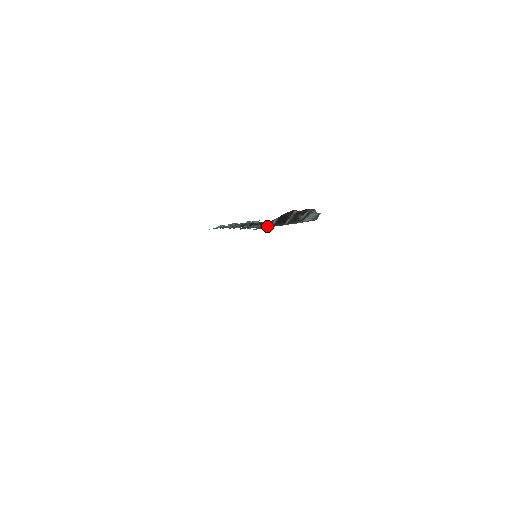
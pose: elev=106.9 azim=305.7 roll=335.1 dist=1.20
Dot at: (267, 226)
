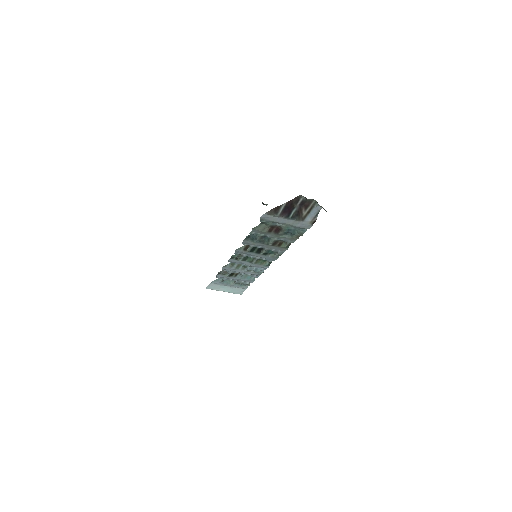
Dot at: (275, 213)
